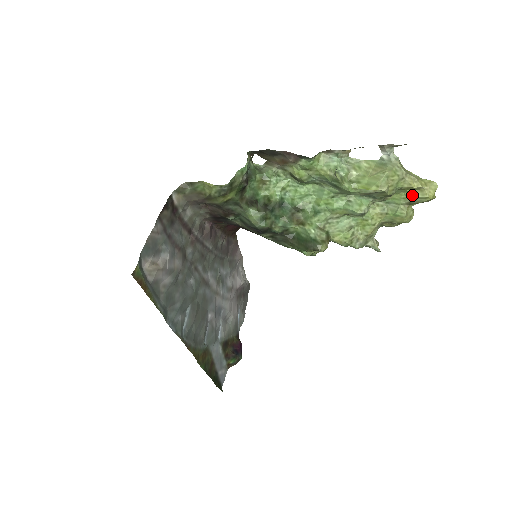
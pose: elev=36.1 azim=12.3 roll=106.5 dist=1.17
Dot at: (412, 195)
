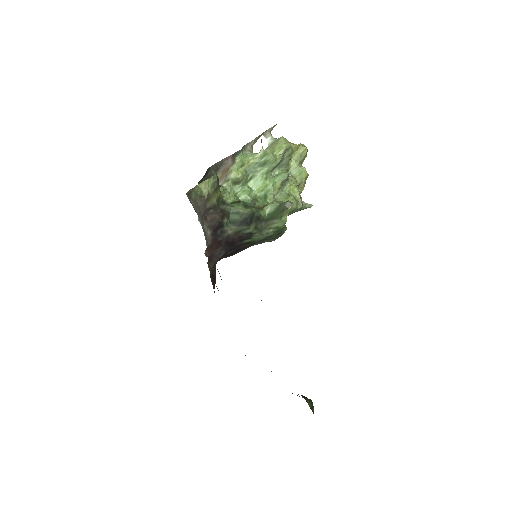
Dot at: (298, 154)
